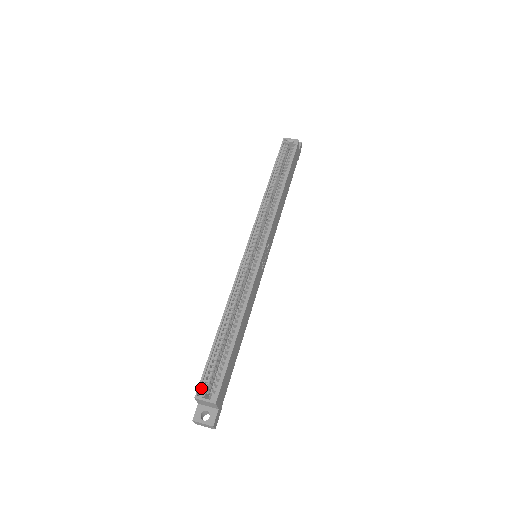
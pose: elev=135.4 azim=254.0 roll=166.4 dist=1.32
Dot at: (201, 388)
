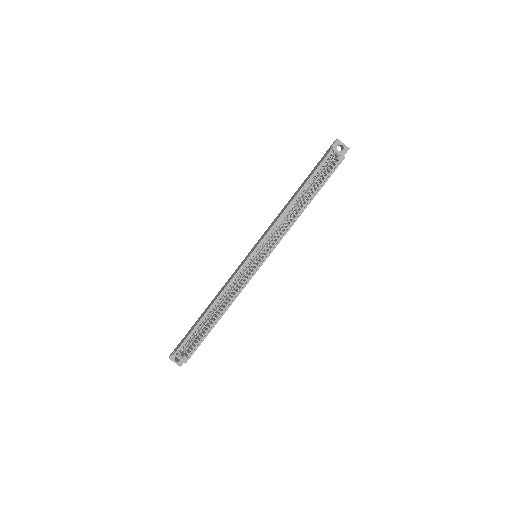
Dot at: (180, 349)
